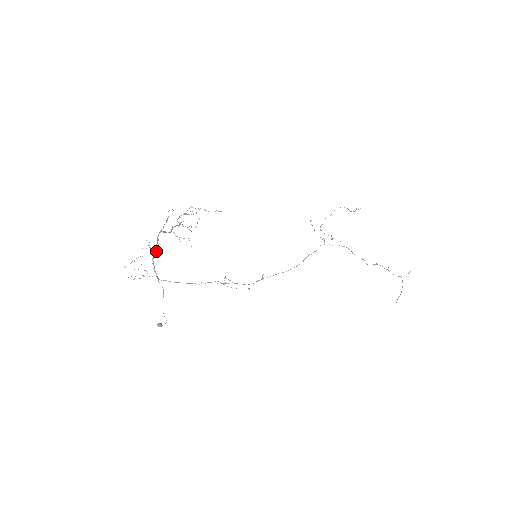
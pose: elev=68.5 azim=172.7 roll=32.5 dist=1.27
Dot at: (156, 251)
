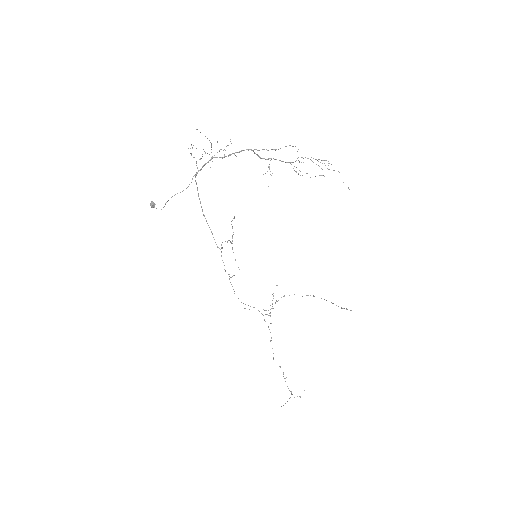
Dot at: (225, 156)
